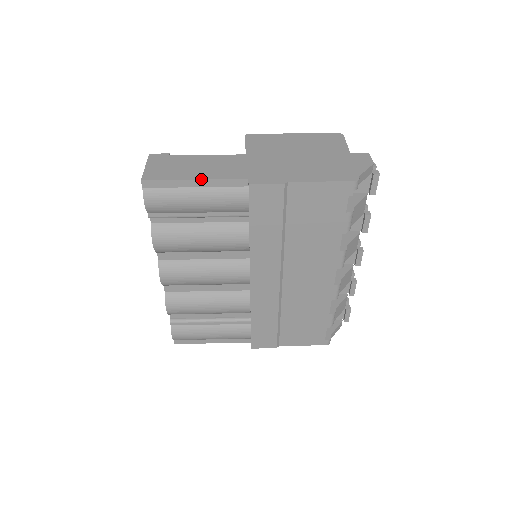
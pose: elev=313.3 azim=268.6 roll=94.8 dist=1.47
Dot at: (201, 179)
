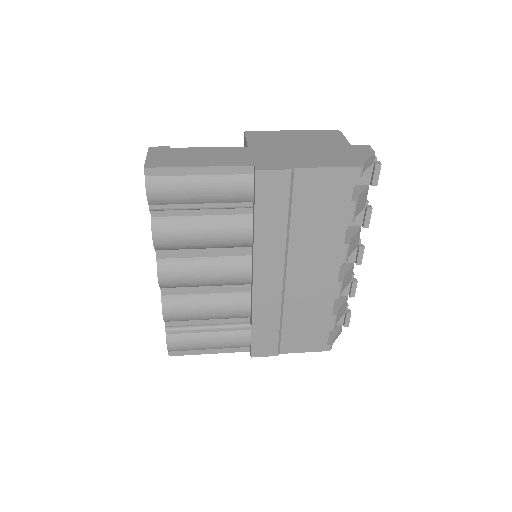
Dot at: (206, 166)
